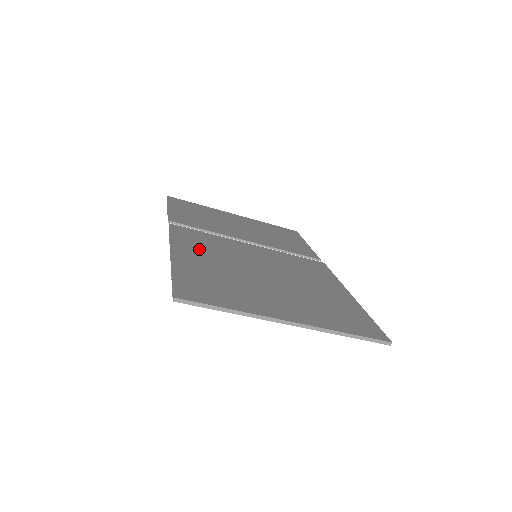
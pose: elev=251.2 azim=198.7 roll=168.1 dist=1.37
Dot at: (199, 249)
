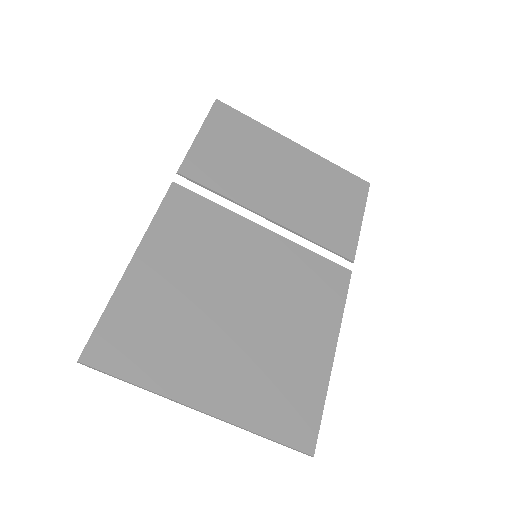
Dot at: (177, 247)
